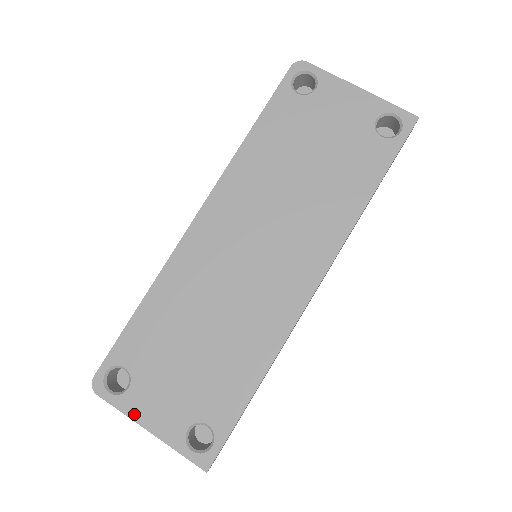
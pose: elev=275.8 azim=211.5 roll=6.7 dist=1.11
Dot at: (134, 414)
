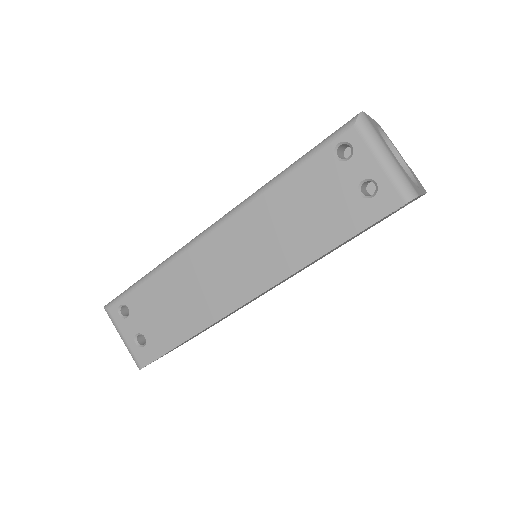
Dot at: occluded
